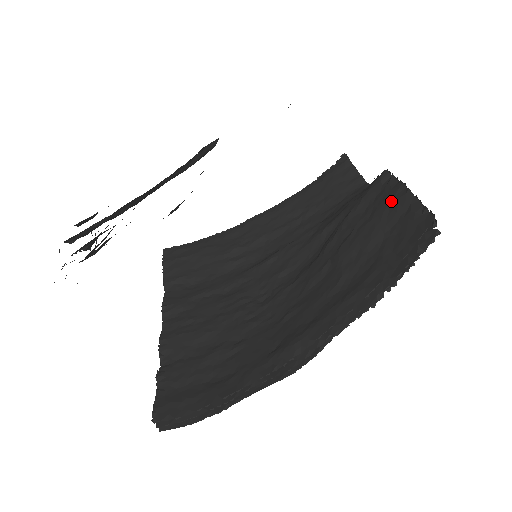
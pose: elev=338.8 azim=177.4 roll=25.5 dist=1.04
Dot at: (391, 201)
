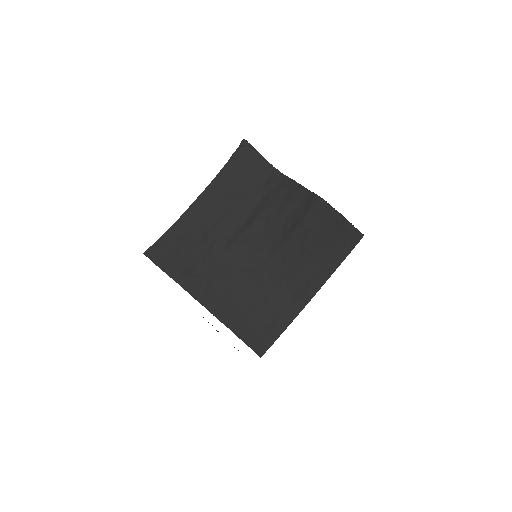
Dot at: (334, 221)
